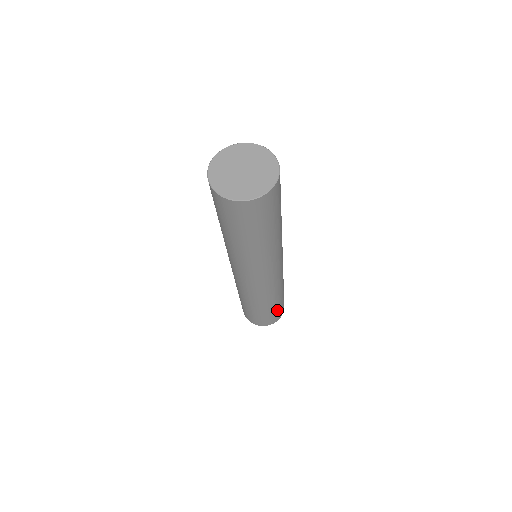
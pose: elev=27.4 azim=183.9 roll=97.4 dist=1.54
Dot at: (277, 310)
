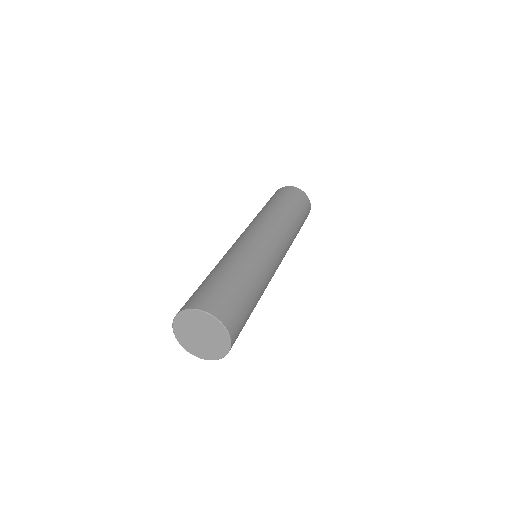
Dot at: occluded
